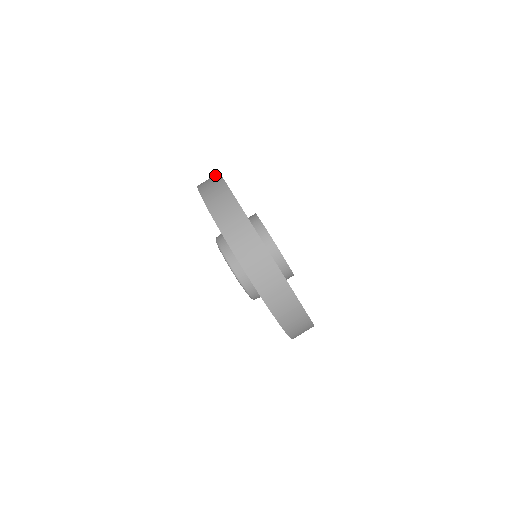
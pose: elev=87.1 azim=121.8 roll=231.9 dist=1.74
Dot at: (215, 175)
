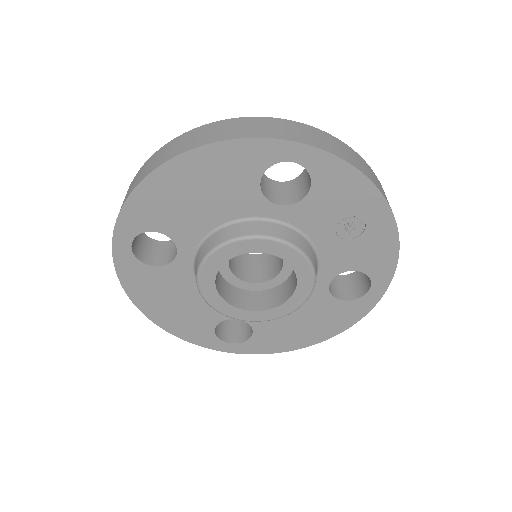
Dot at: occluded
